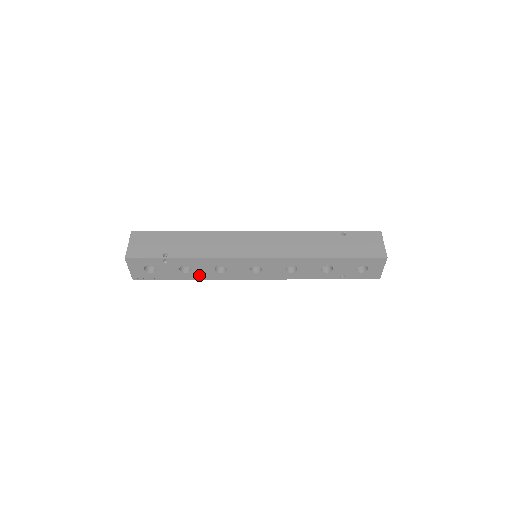
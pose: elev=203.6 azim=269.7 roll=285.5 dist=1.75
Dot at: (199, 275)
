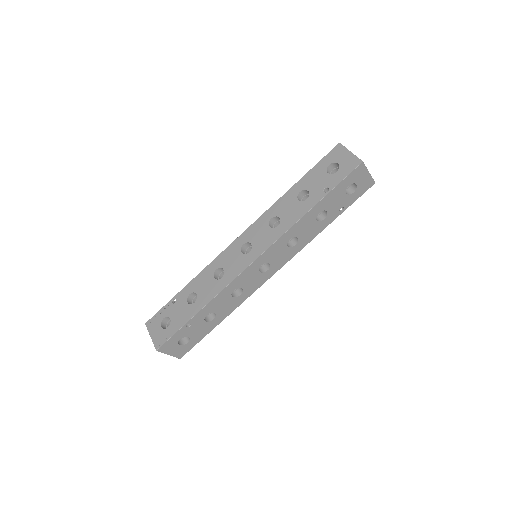
Dot at: (206, 297)
